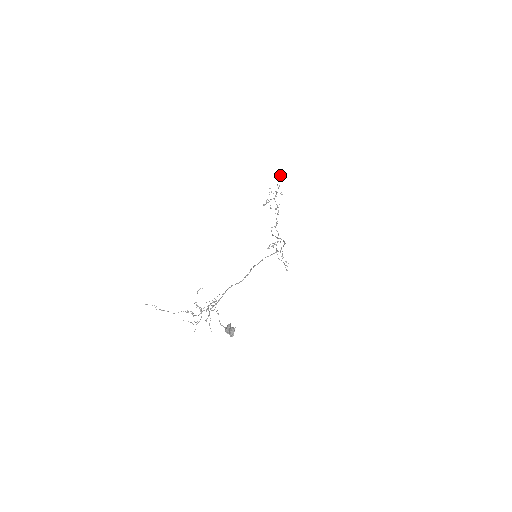
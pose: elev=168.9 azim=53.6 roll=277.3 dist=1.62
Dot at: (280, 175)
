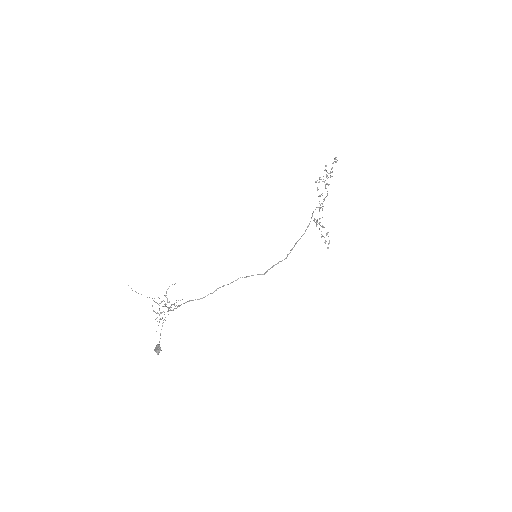
Dot at: (333, 162)
